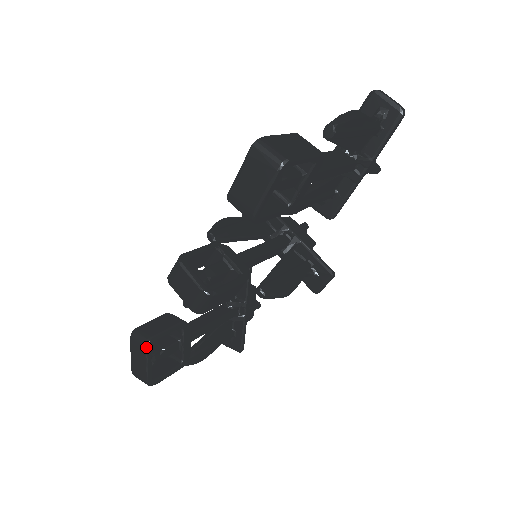
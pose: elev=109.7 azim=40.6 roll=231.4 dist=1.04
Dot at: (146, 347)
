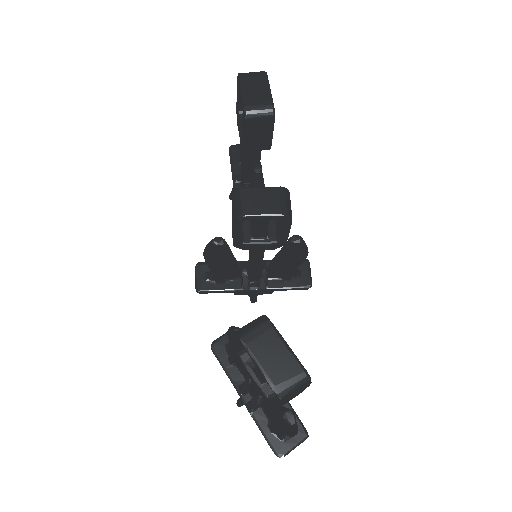
Dot at: (269, 321)
